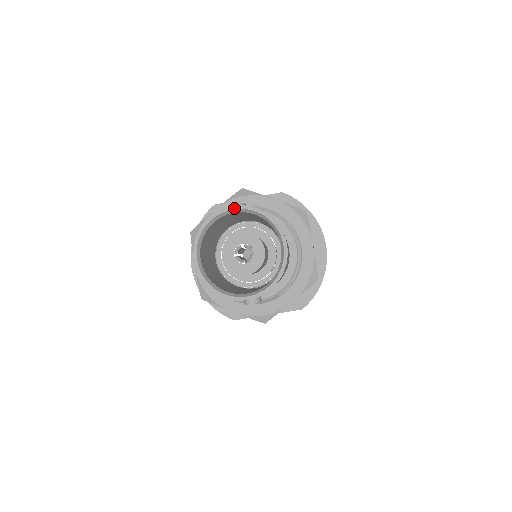
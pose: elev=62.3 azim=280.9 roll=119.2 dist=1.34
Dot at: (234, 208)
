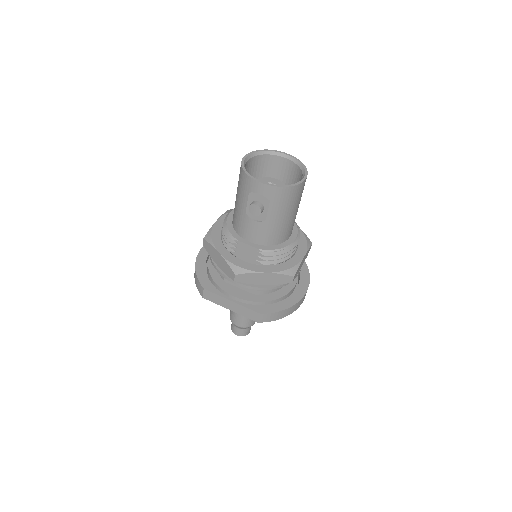
Dot at: (287, 154)
